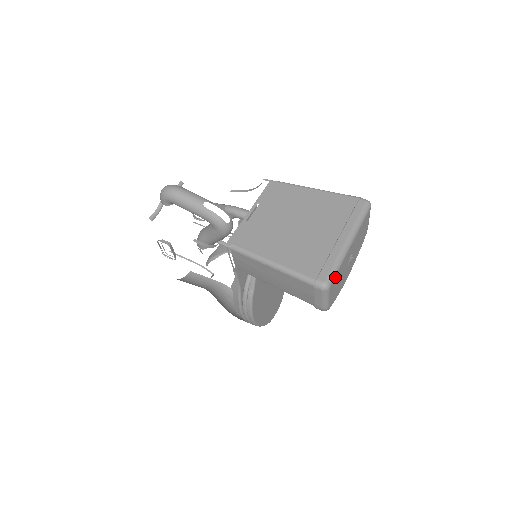
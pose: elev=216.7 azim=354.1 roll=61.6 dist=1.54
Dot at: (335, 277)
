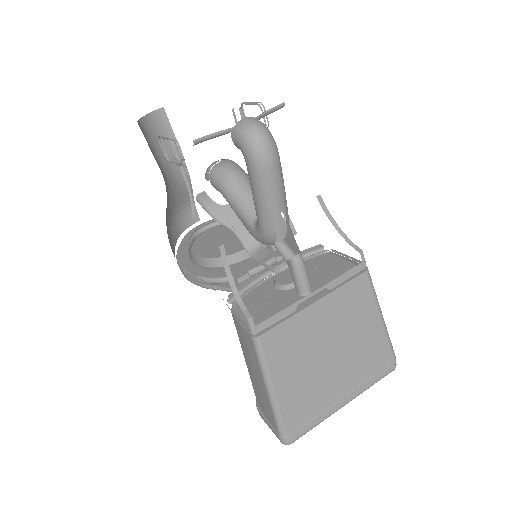
Dot at: occluded
